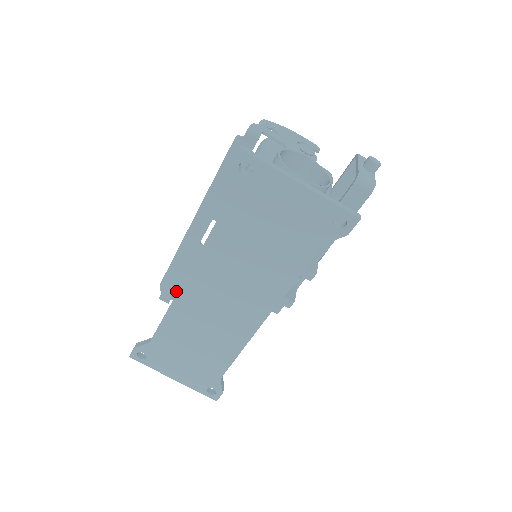
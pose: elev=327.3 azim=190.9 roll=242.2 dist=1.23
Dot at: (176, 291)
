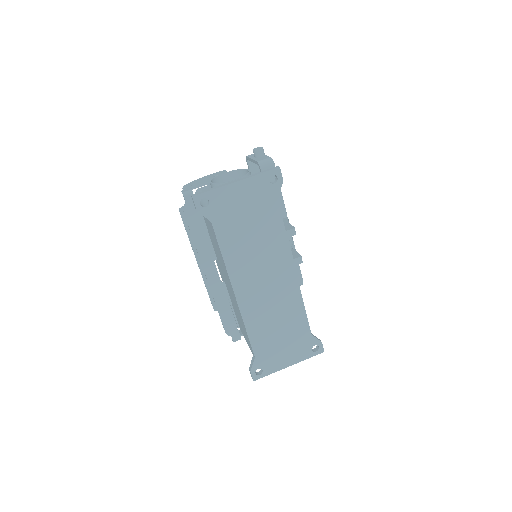
Dot at: (237, 326)
